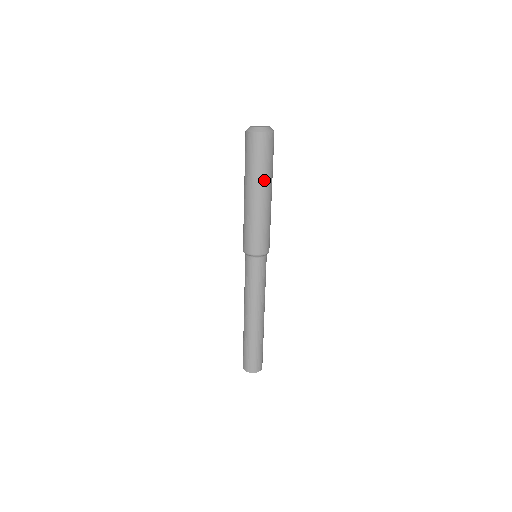
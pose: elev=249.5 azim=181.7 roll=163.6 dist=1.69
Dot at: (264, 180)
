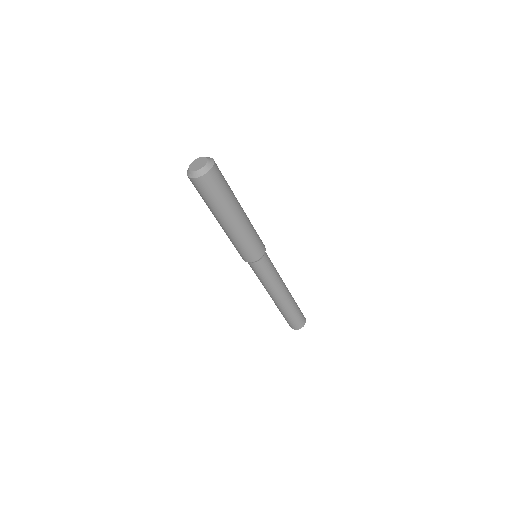
Dot at: (218, 213)
